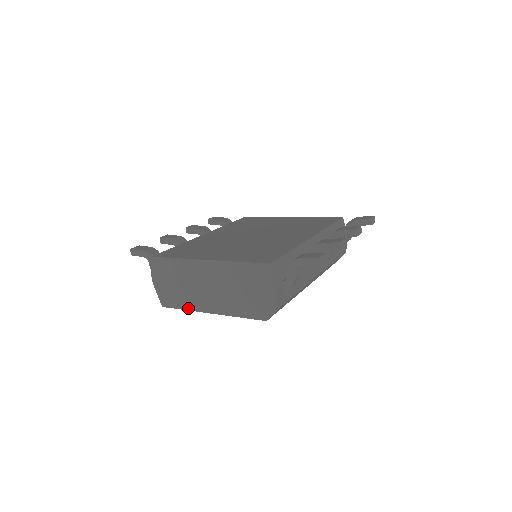
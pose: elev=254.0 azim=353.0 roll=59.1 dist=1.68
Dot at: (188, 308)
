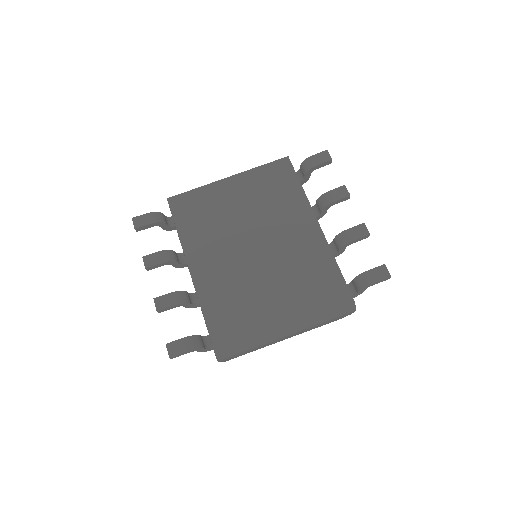
Dot at: occluded
